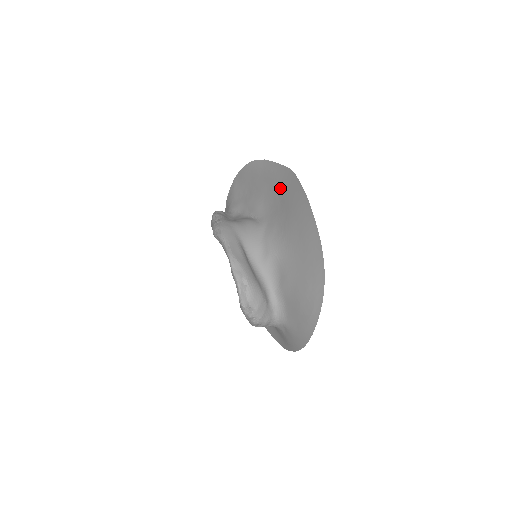
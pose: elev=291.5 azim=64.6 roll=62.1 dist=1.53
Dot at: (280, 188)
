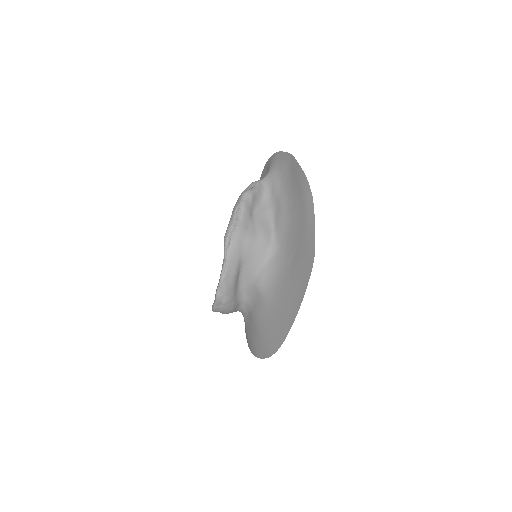
Dot at: (301, 249)
